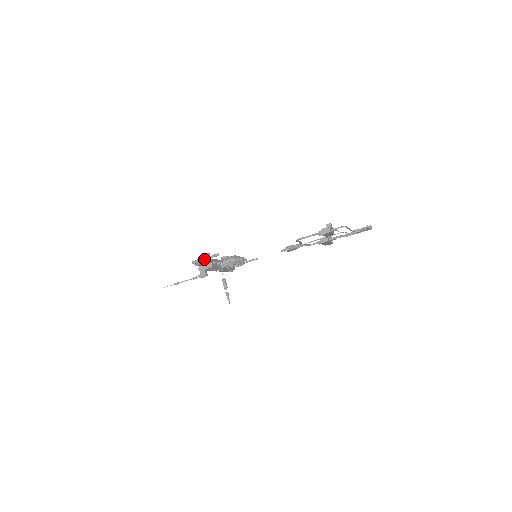
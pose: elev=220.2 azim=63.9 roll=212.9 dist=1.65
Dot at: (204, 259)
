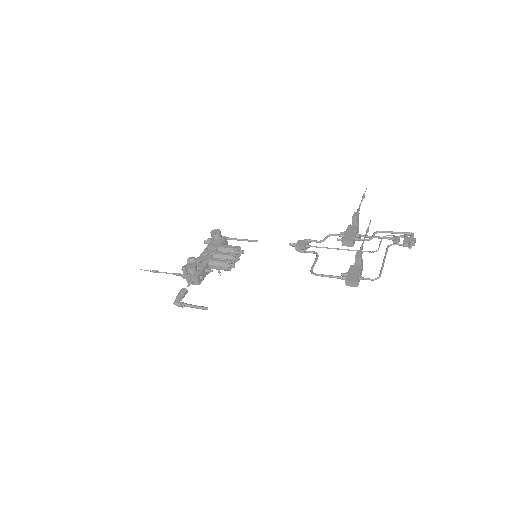
Dot at: occluded
